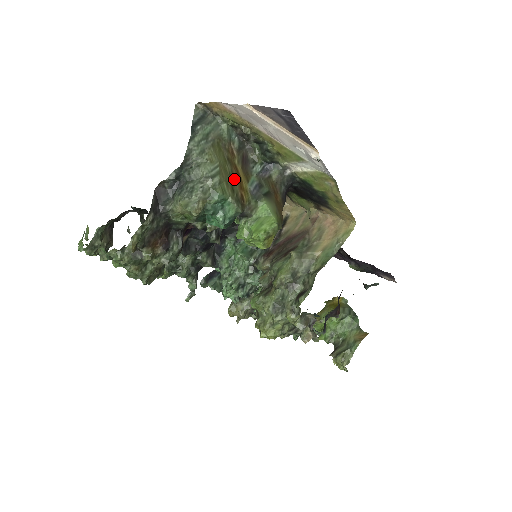
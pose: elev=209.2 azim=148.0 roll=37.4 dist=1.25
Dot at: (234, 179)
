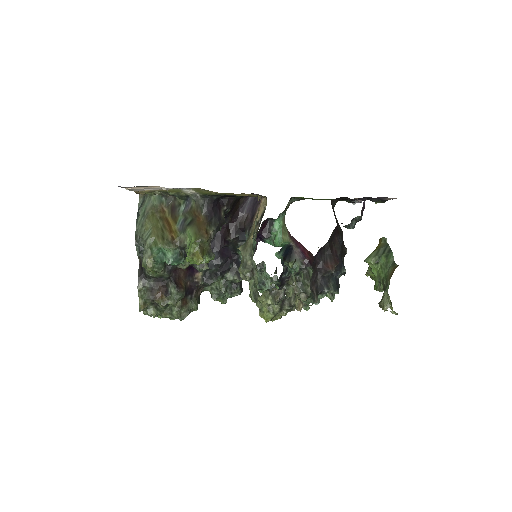
Dot at: (165, 229)
